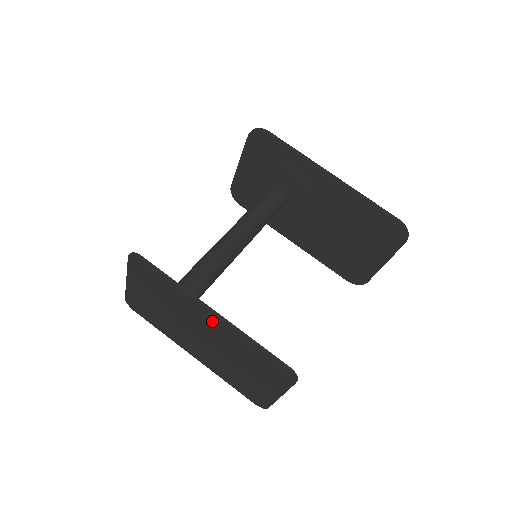
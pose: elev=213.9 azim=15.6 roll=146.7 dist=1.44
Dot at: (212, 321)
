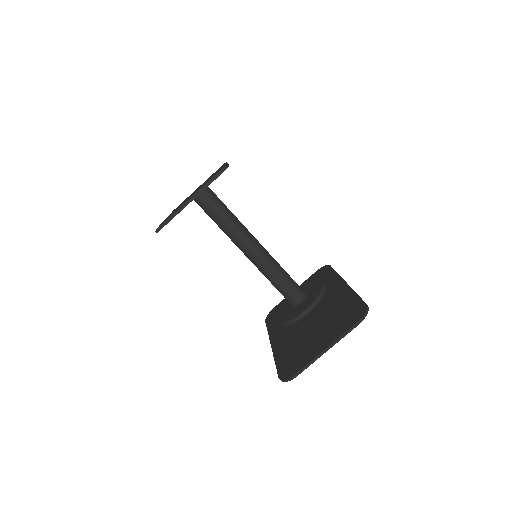
Dot at: occluded
